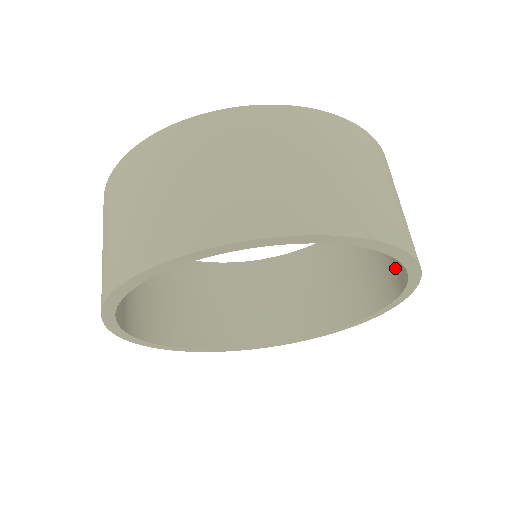
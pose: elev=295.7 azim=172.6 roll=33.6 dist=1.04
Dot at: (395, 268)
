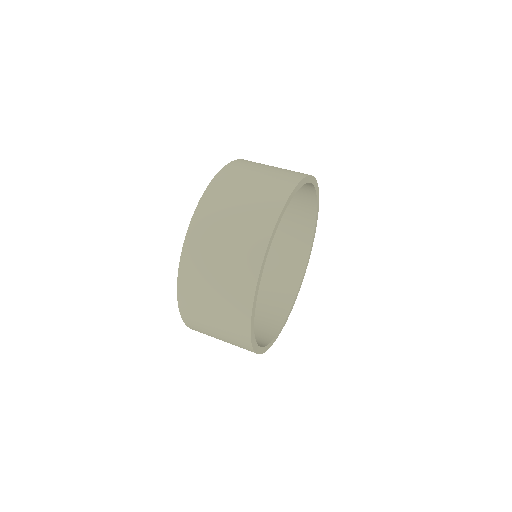
Dot at: (289, 277)
